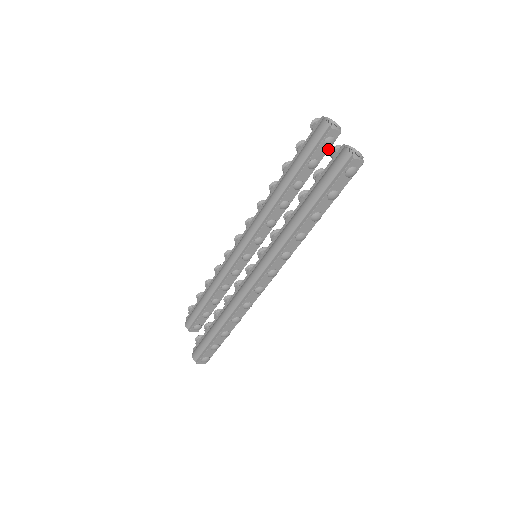
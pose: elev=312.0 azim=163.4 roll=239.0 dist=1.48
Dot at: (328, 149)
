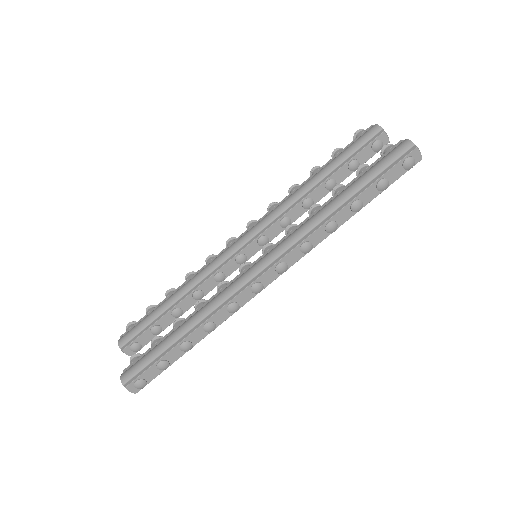
Dot at: (372, 155)
